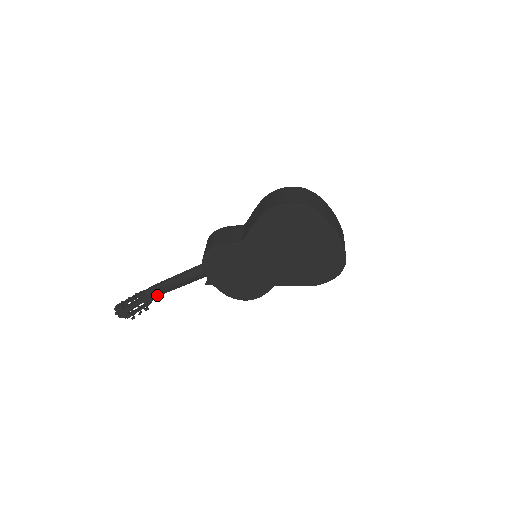
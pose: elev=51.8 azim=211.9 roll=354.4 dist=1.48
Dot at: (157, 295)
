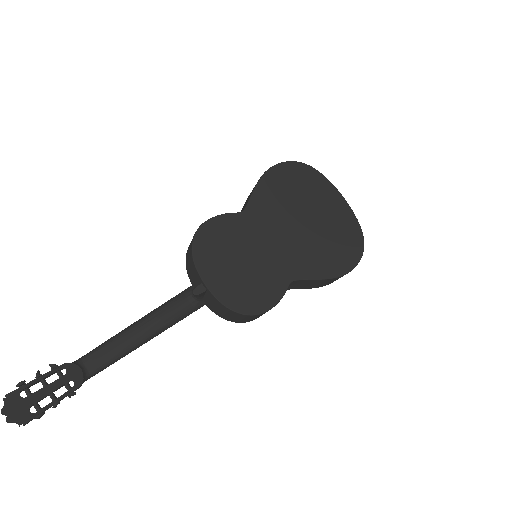
Dot at: (94, 369)
